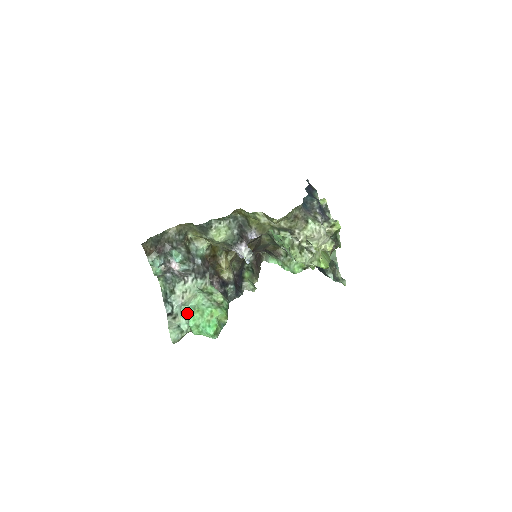
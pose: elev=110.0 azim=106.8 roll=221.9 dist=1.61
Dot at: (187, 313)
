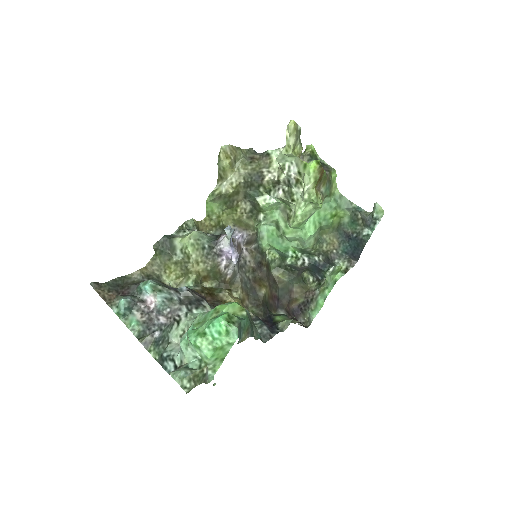
Dot at: (186, 338)
